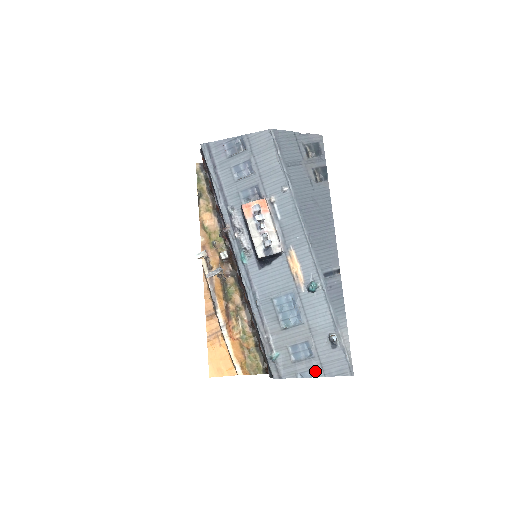
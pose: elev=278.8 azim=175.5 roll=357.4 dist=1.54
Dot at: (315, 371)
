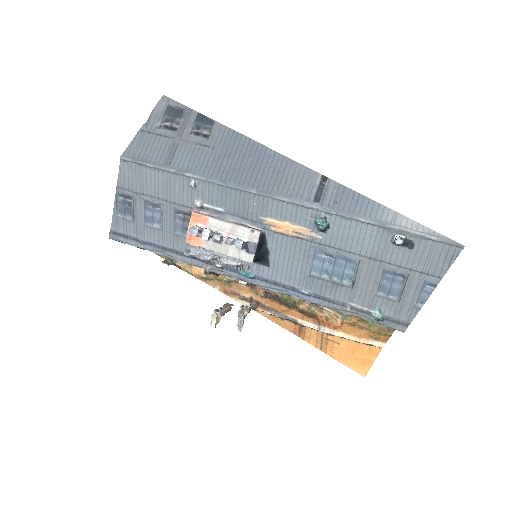
Dot at: (427, 285)
